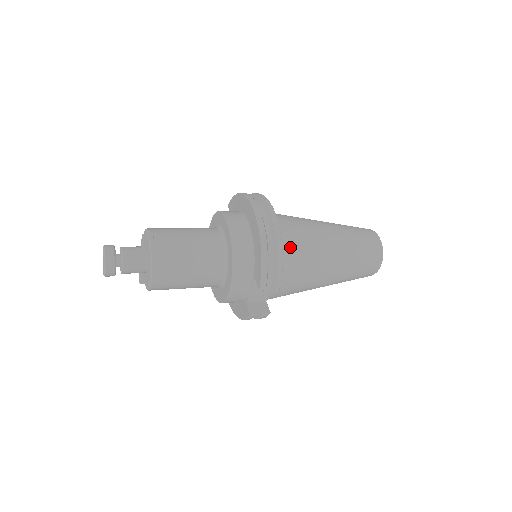
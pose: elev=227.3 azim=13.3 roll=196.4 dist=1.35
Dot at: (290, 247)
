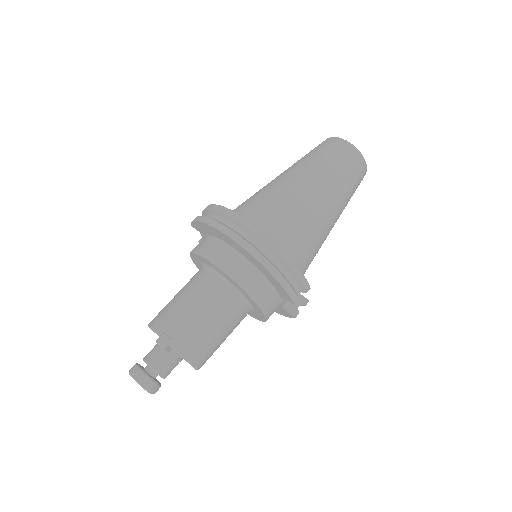
Dot at: (290, 240)
